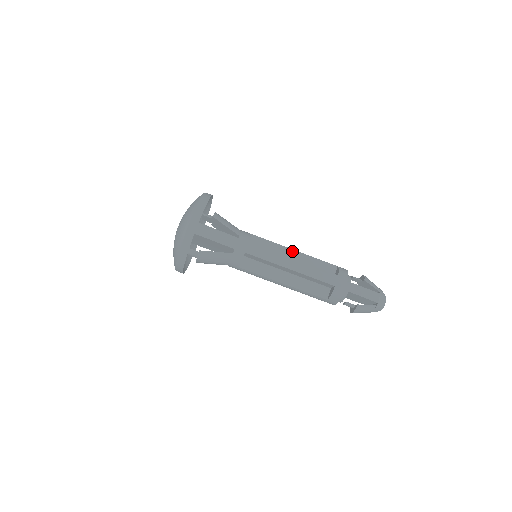
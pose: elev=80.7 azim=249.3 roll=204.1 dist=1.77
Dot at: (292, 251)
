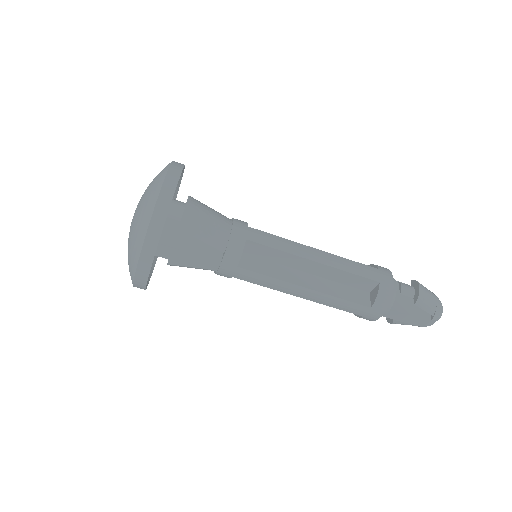
Dot at: (310, 262)
